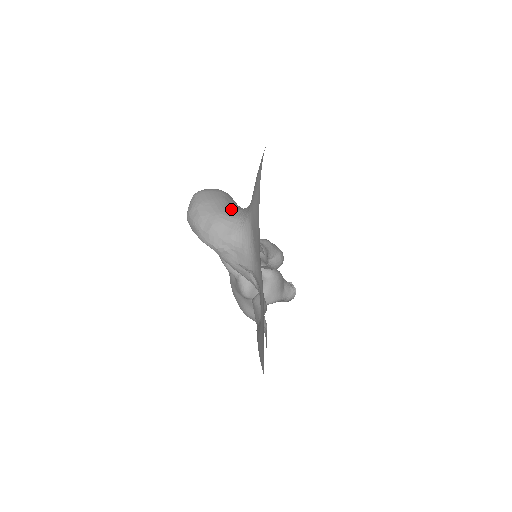
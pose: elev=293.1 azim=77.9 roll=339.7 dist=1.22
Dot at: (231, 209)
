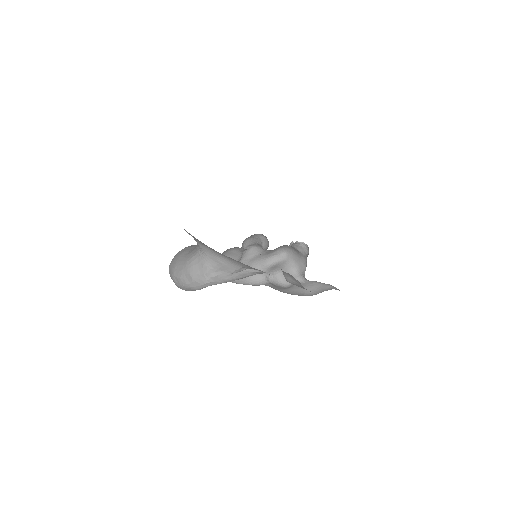
Dot at: (191, 252)
